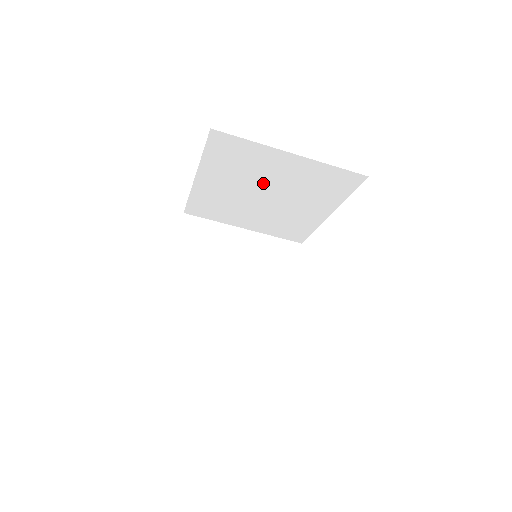
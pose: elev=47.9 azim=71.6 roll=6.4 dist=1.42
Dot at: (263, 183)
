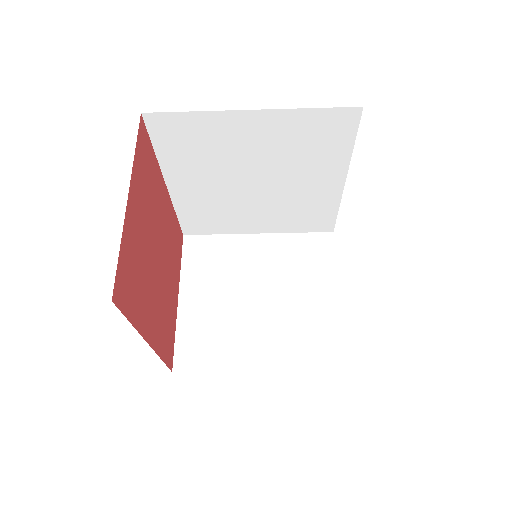
Dot at: (243, 165)
